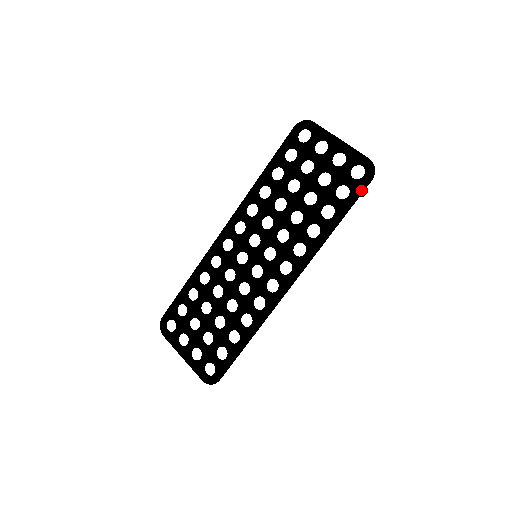
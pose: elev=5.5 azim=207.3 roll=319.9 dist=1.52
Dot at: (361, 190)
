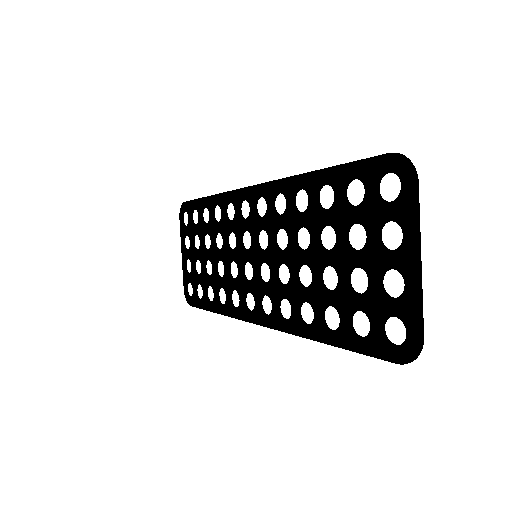
Dot at: (378, 354)
